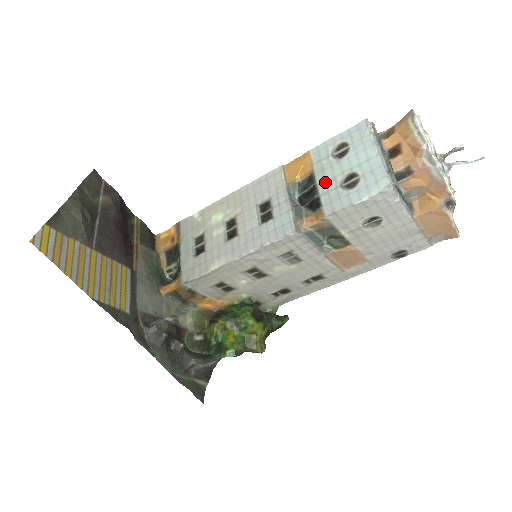
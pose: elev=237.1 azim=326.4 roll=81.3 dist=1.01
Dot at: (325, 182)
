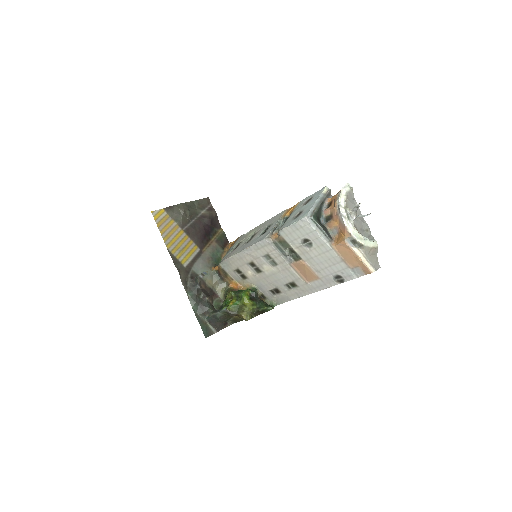
Dot at: (291, 216)
